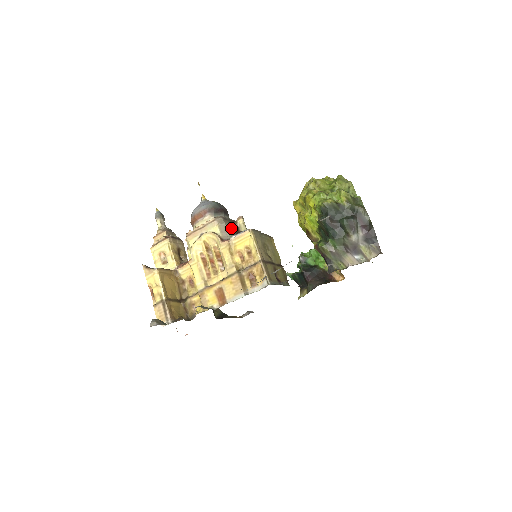
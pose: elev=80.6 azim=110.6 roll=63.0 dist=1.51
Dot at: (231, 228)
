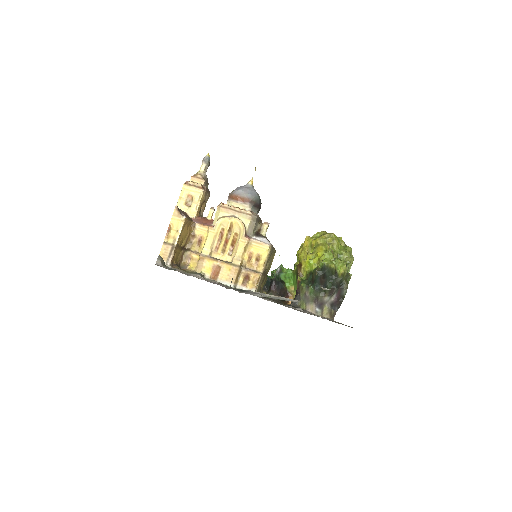
Dot at: (256, 227)
